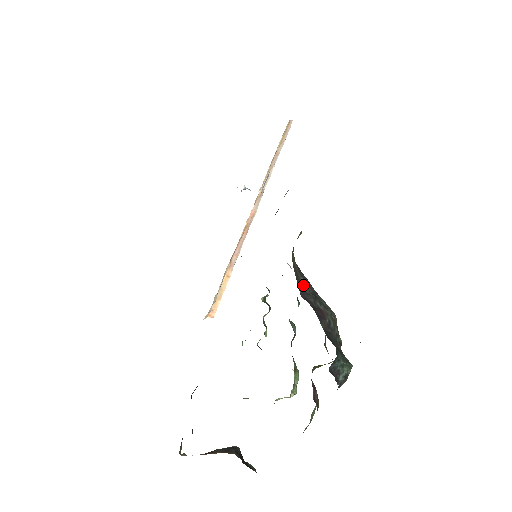
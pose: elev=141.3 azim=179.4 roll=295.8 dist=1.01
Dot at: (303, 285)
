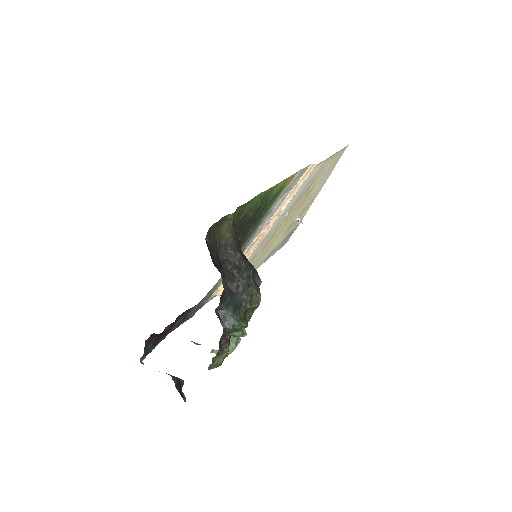
Dot at: (230, 256)
